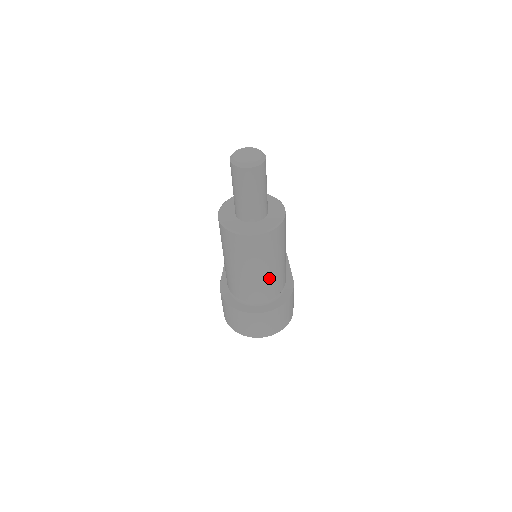
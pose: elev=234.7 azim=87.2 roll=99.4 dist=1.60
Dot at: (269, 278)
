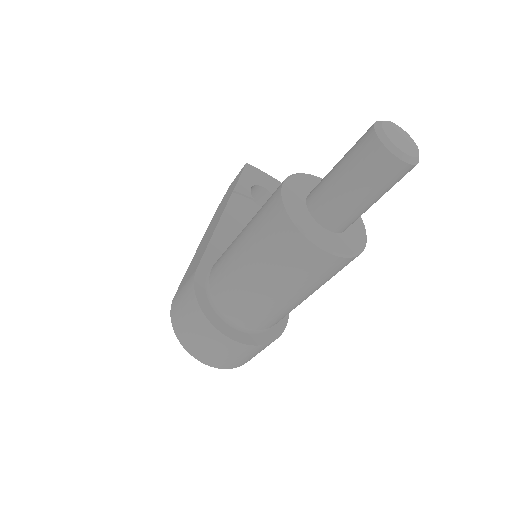
Dot at: (285, 307)
